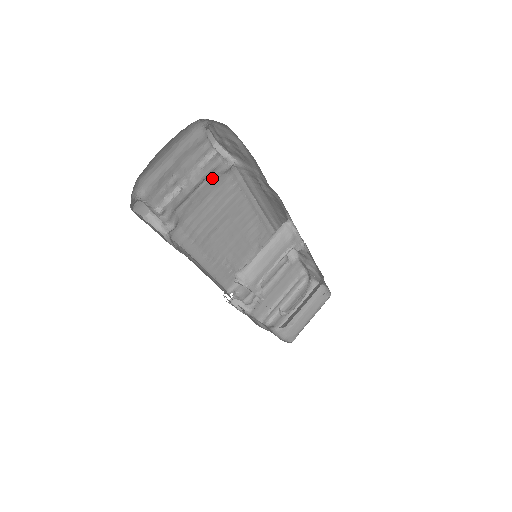
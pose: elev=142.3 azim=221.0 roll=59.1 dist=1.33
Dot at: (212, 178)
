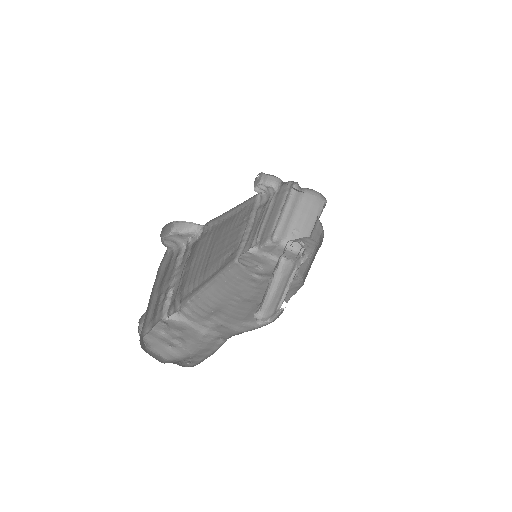
Dot at: (190, 253)
